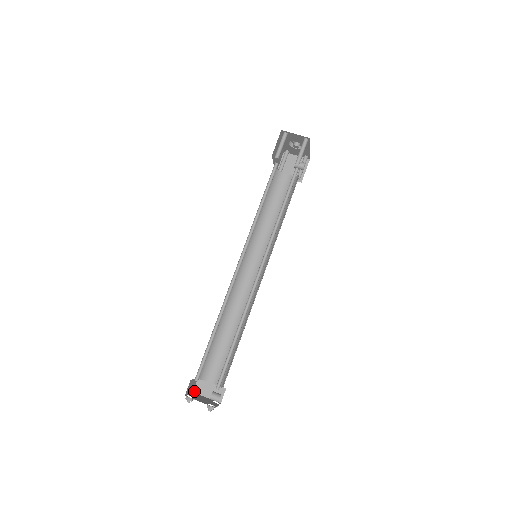
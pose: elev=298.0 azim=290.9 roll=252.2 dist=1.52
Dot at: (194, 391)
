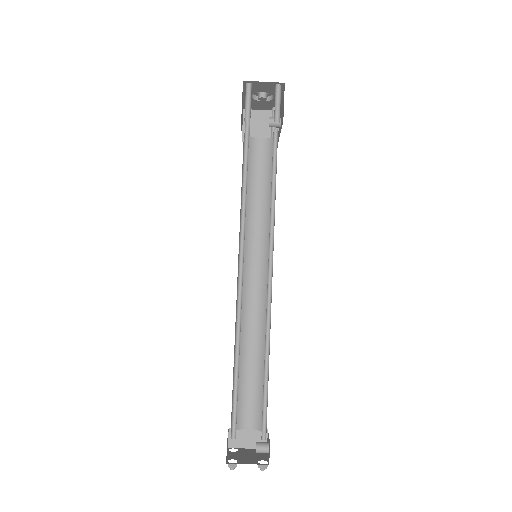
Dot at: (229, 446)
